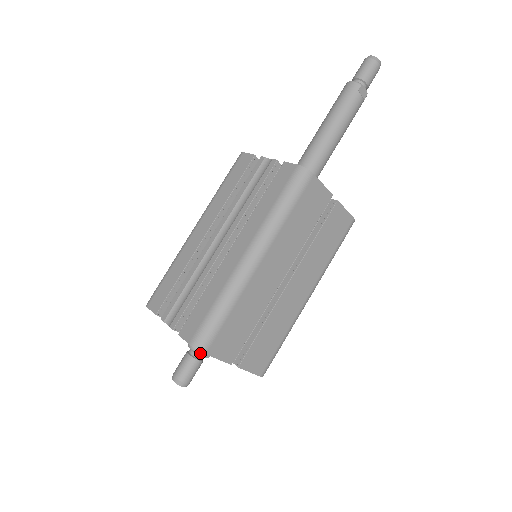
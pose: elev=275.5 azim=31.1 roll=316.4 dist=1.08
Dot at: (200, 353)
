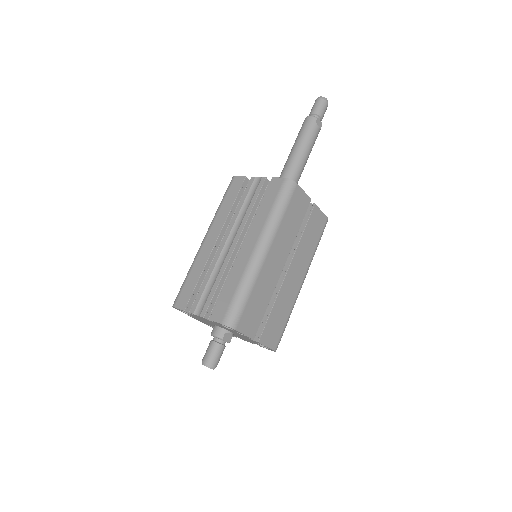
Dot at: (223, 338)
